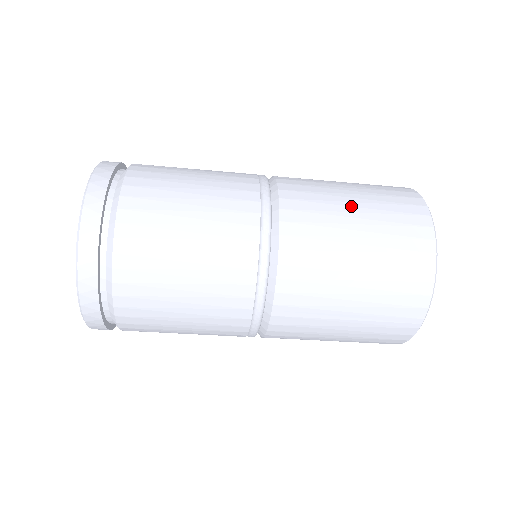
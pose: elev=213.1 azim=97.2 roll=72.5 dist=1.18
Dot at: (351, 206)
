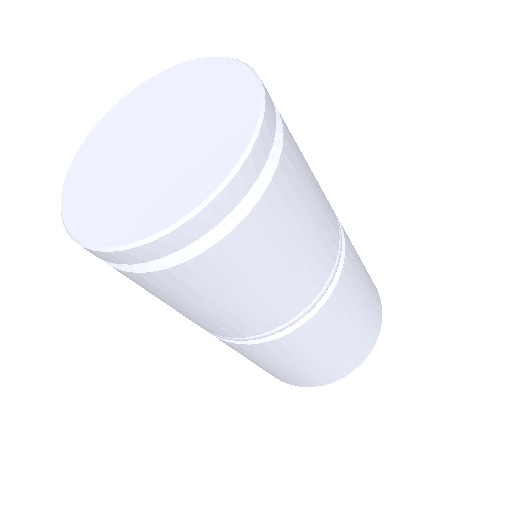
Dot at: occluded
